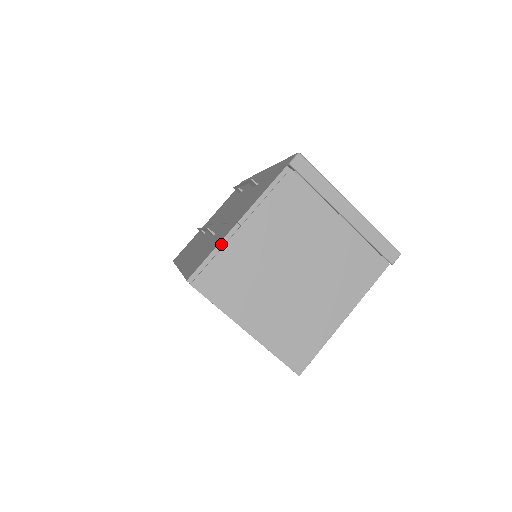
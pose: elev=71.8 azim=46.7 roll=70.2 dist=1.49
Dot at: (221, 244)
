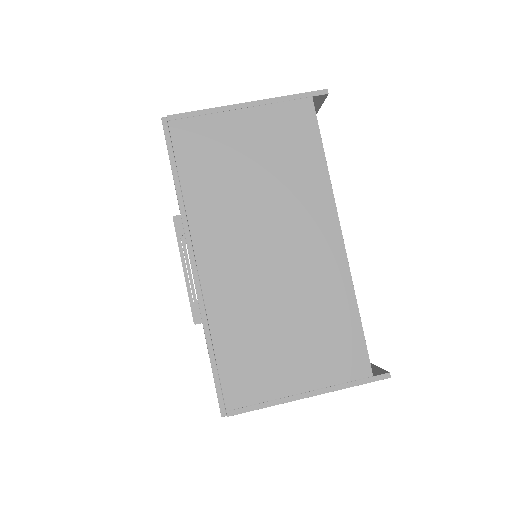
Dot at: occluded
